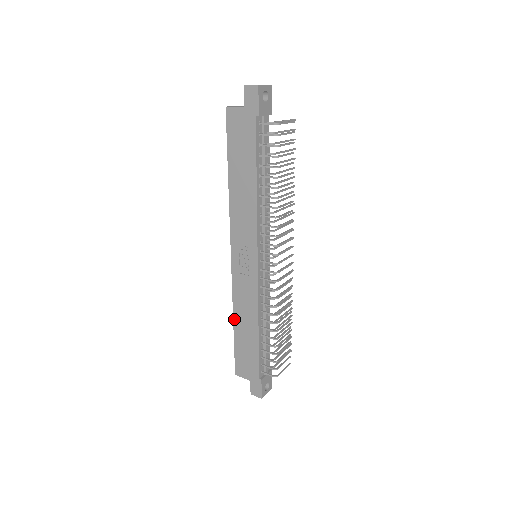
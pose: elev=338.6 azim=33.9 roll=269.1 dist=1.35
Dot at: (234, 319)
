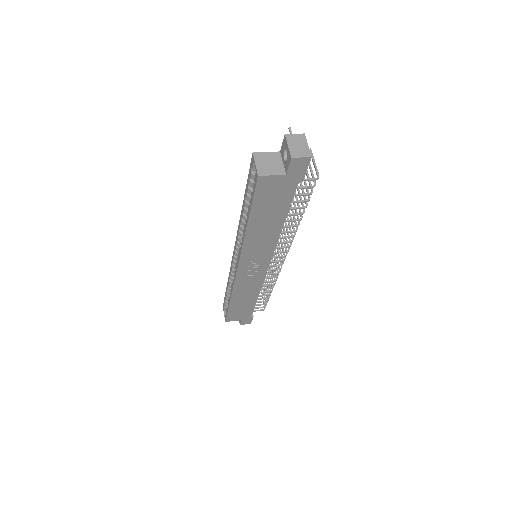
Dot at: (232, 299)
